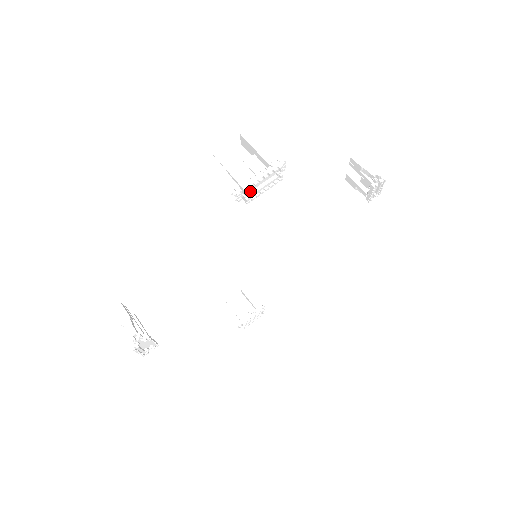
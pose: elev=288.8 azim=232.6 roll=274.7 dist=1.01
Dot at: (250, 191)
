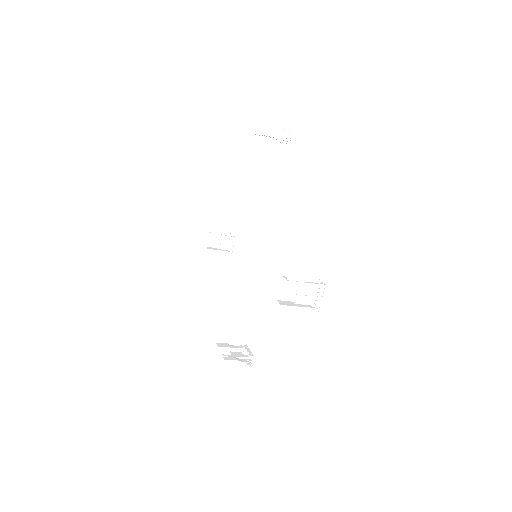
Dot at: (310, 303)
